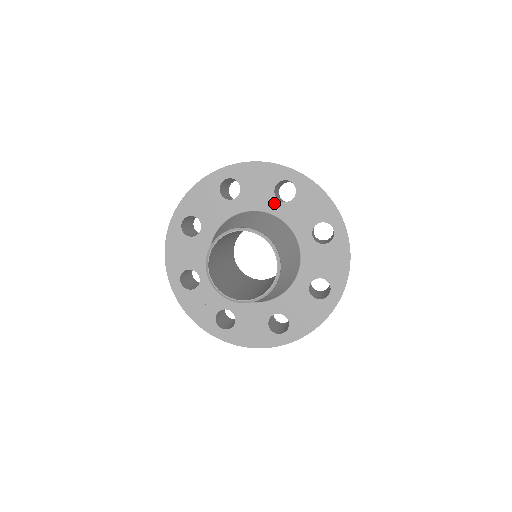
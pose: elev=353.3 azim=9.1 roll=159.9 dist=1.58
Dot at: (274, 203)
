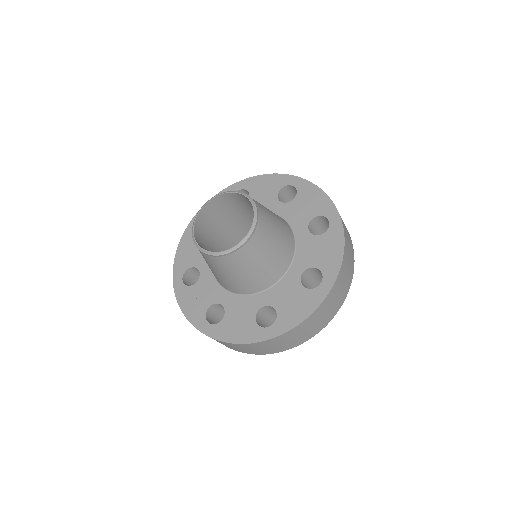
Dot at: (276, 204)
